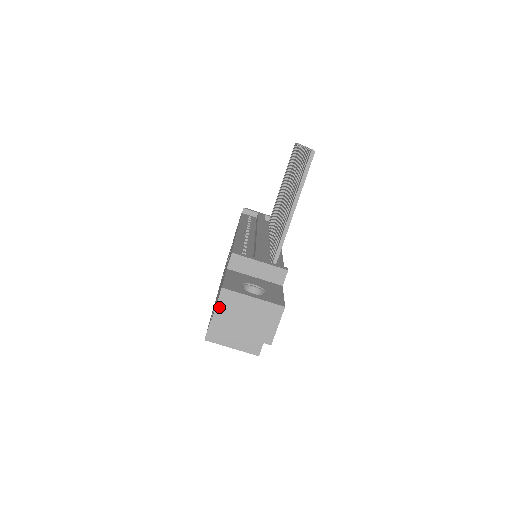
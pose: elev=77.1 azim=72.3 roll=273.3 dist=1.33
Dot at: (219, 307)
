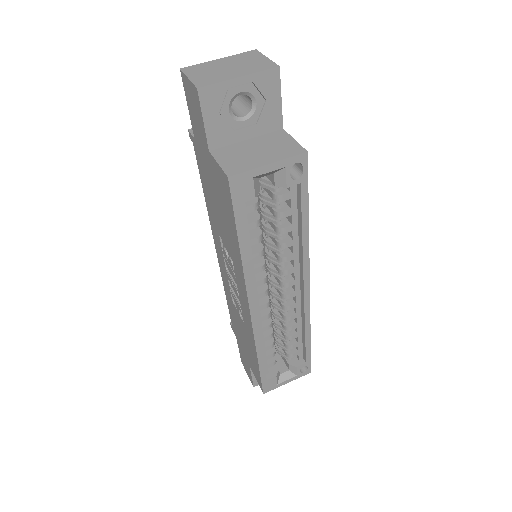
Dot at: (191, 76)
